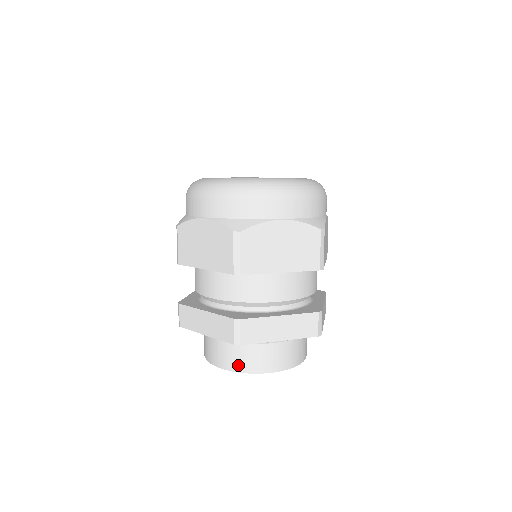
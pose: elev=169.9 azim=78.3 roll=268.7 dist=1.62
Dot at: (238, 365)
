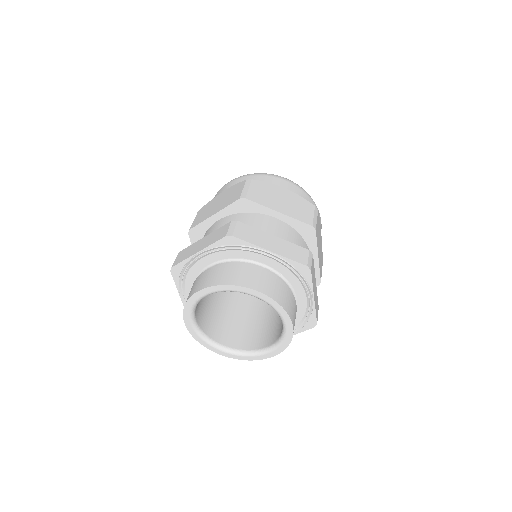
Dot at: (222, 279)
